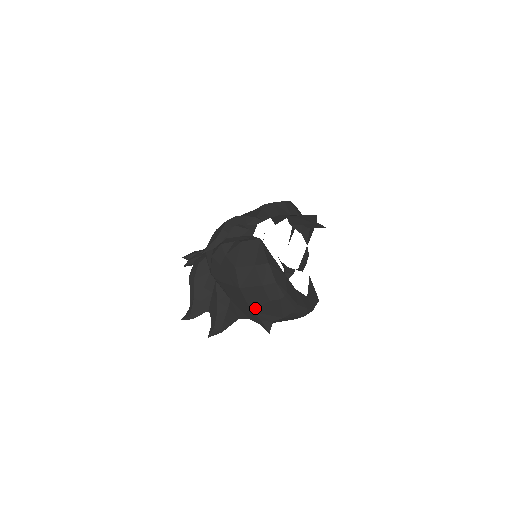
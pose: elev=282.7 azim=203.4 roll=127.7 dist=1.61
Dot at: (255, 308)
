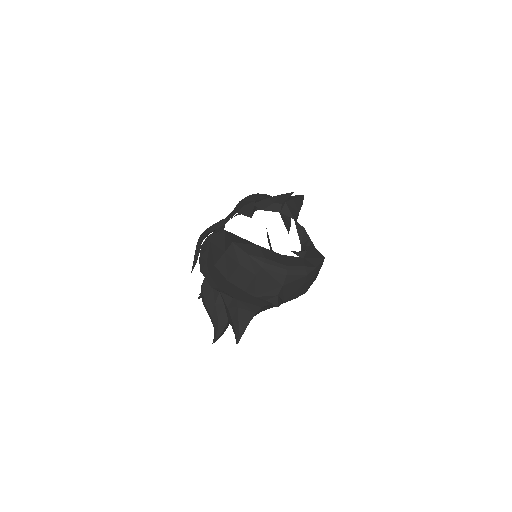
Dot at: (253, 291)
